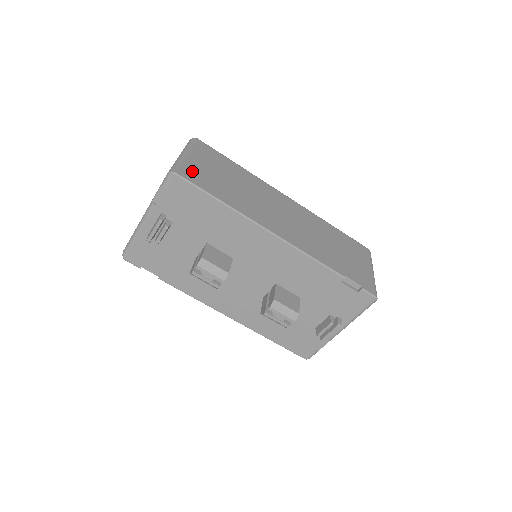
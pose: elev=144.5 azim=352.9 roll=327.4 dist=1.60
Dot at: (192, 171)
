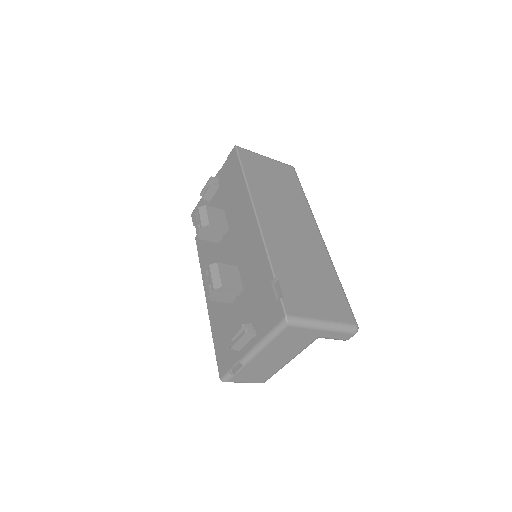
Dot at: (251, 157)
